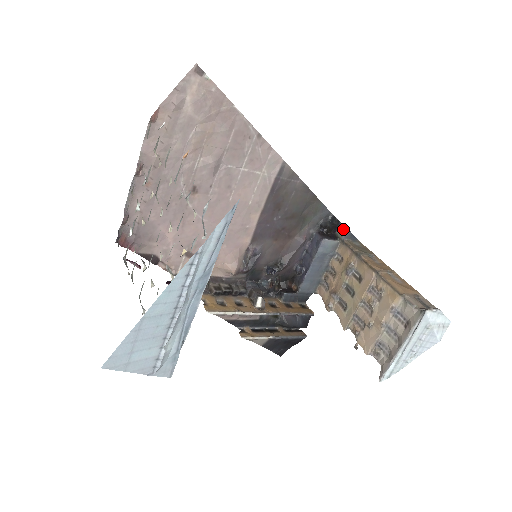
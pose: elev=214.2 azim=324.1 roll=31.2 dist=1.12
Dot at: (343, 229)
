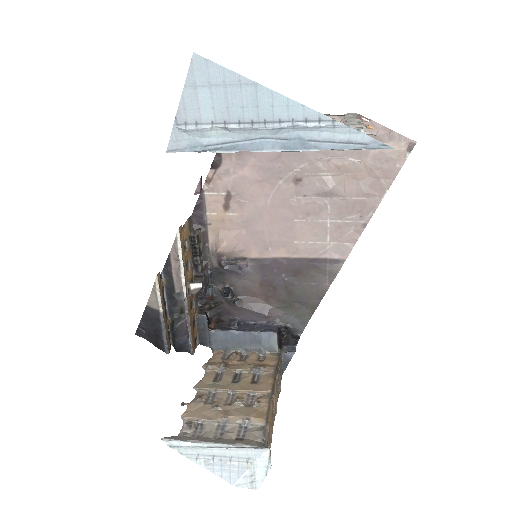
Dot at: (291, 350)
